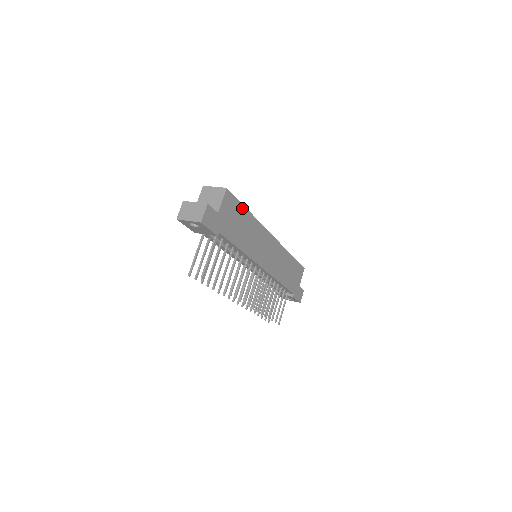
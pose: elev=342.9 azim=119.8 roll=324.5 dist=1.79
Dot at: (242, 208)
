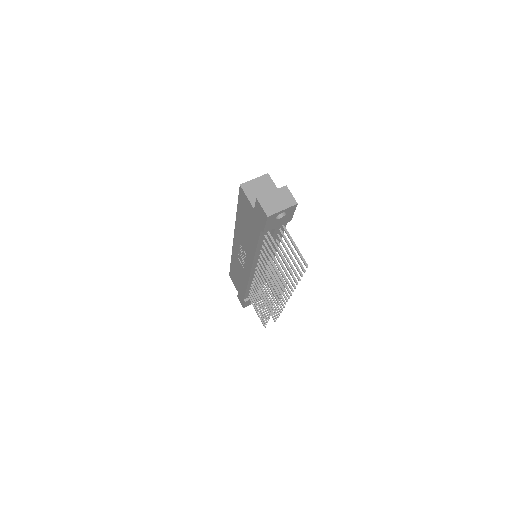
Dot at: occluded
